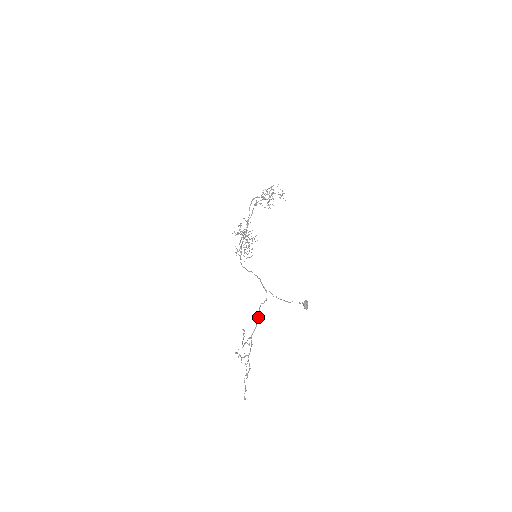
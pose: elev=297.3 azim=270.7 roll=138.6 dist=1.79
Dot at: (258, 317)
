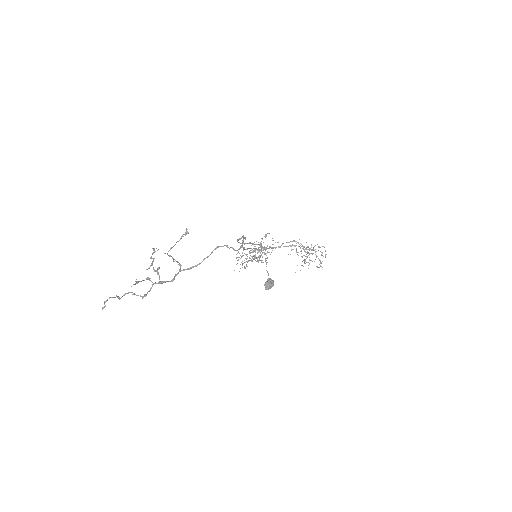
Dot at: (210, 254)
